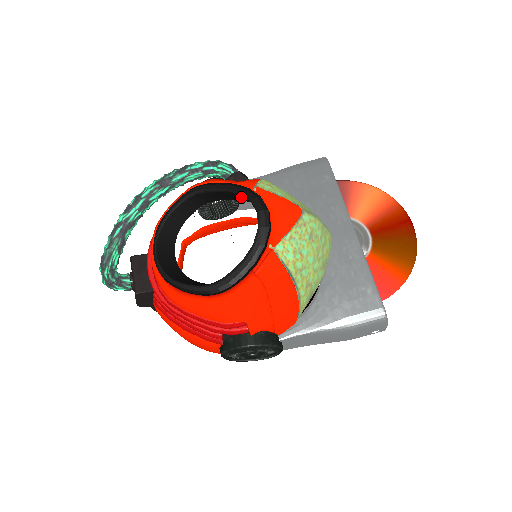
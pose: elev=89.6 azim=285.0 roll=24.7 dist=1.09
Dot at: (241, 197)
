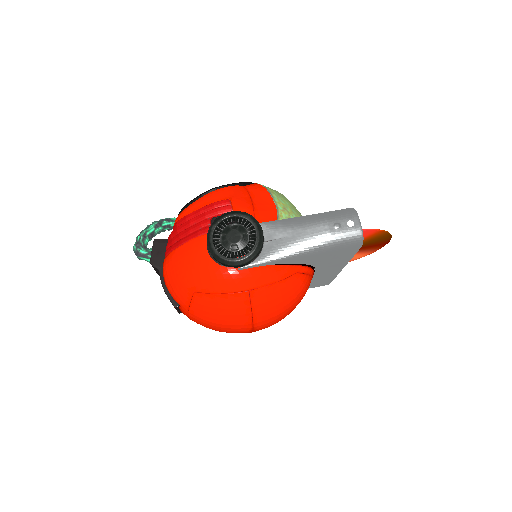
Dot at: occluded
